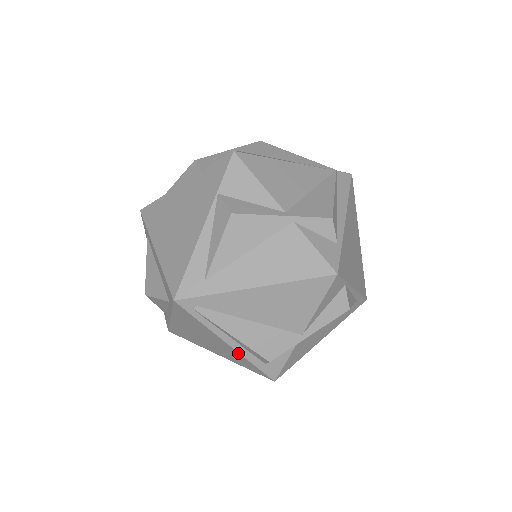
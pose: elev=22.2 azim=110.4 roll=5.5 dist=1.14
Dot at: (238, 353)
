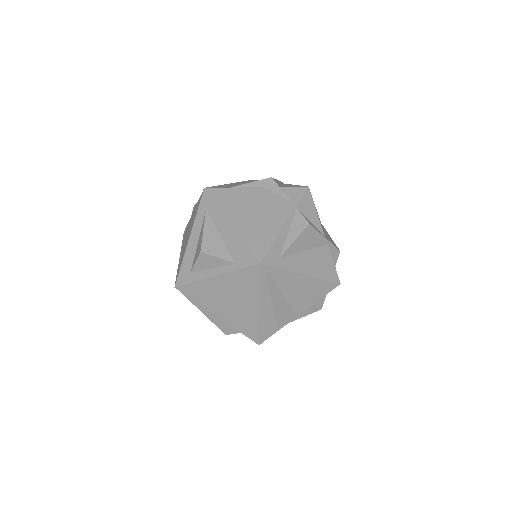
Dot at: (258, 316)
